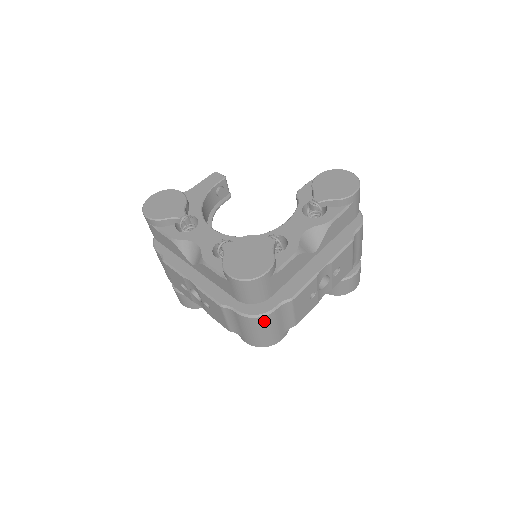
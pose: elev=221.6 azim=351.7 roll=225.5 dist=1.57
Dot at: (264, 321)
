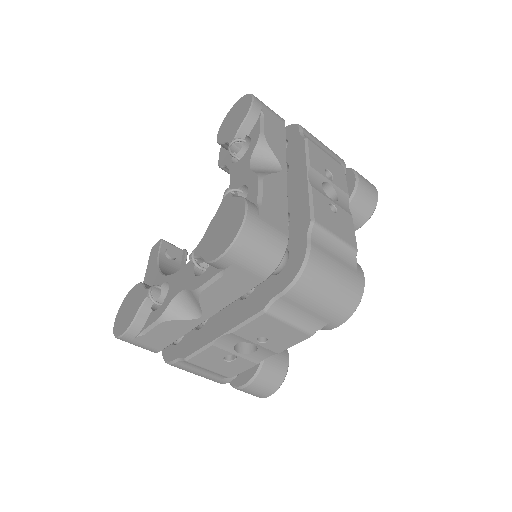
Dot at: (315, 269)
